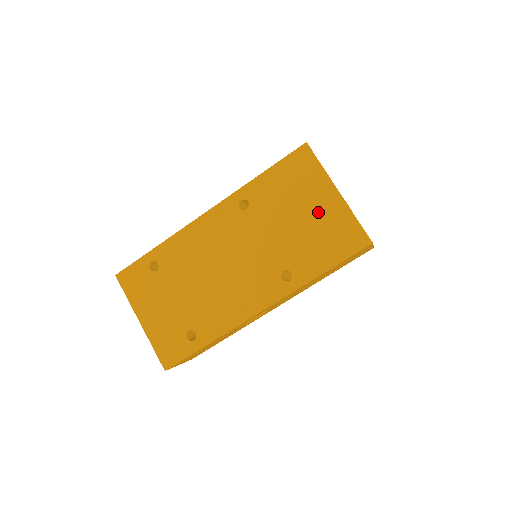
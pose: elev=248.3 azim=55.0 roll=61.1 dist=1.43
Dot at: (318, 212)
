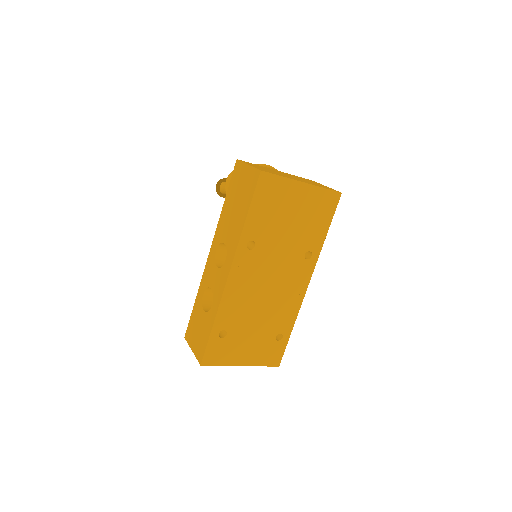
Dot at: (300, 205)
